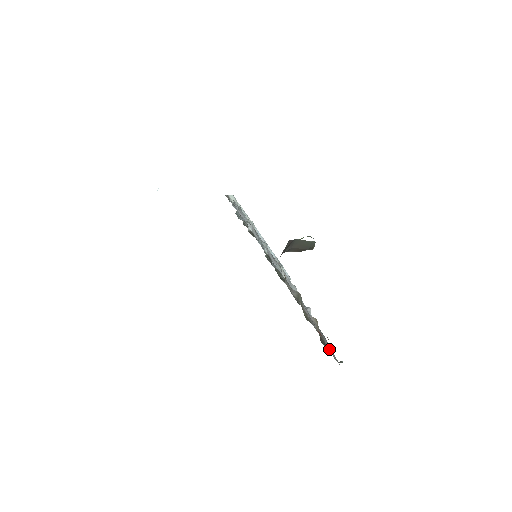
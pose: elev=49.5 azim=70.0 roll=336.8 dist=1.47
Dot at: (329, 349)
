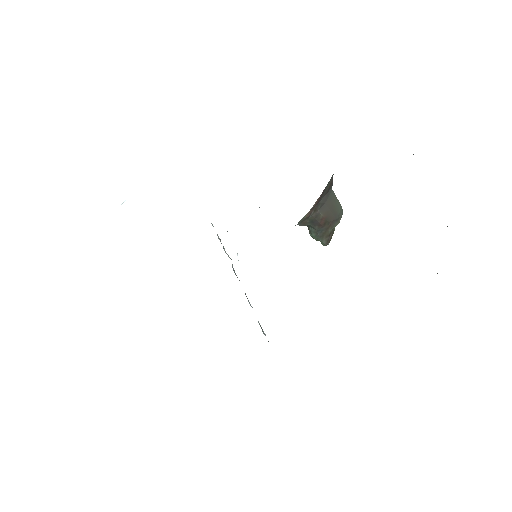
Dot at: occluded
